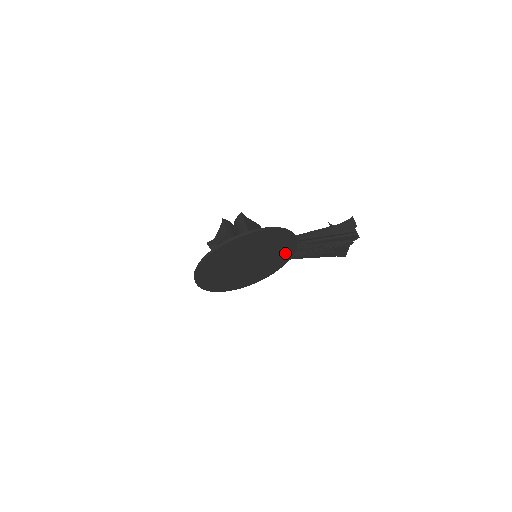
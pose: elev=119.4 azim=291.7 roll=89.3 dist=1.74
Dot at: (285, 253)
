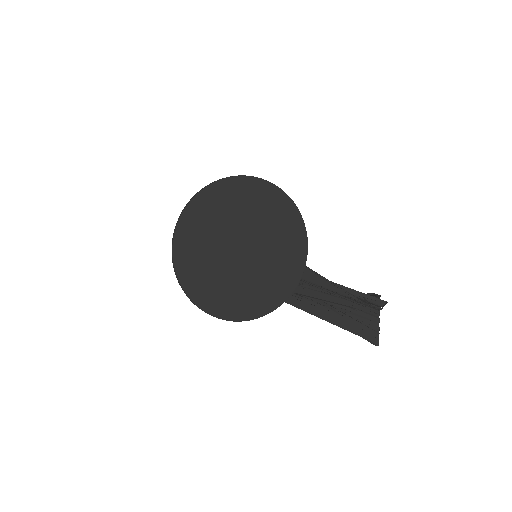
Dot at: (294, 256)
